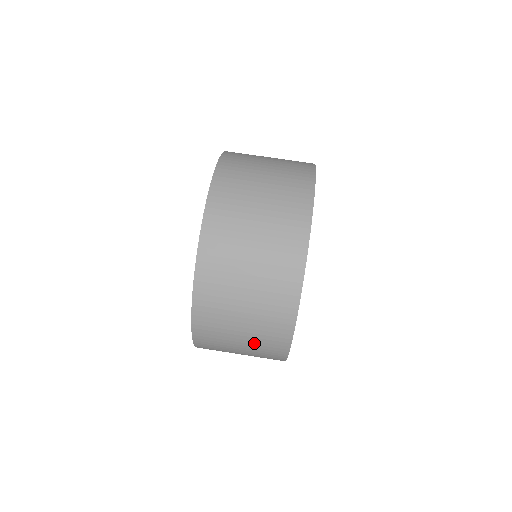
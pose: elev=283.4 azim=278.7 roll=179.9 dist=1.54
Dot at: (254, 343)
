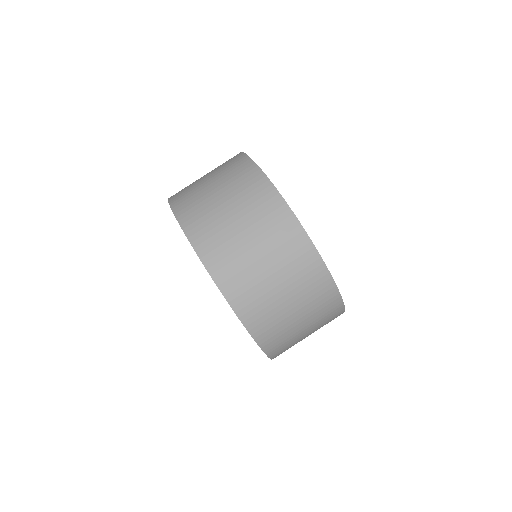
Dot at: (300, 295)
